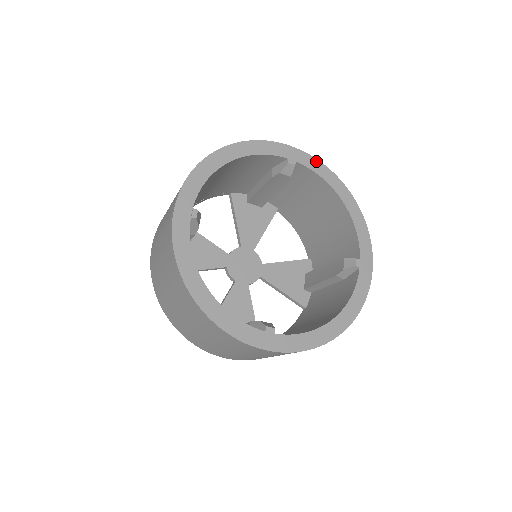
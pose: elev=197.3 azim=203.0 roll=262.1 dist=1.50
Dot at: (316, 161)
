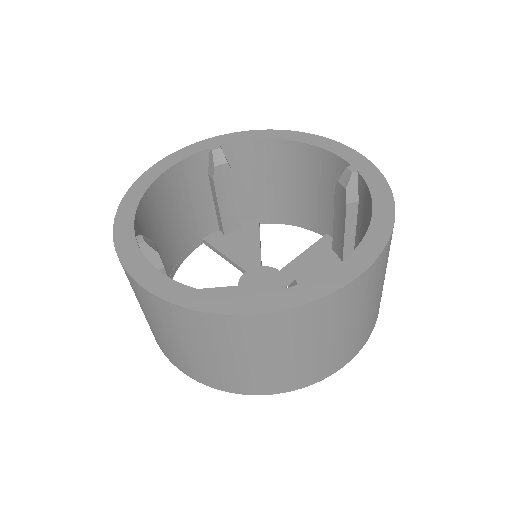
Dot at: (239, 133)
